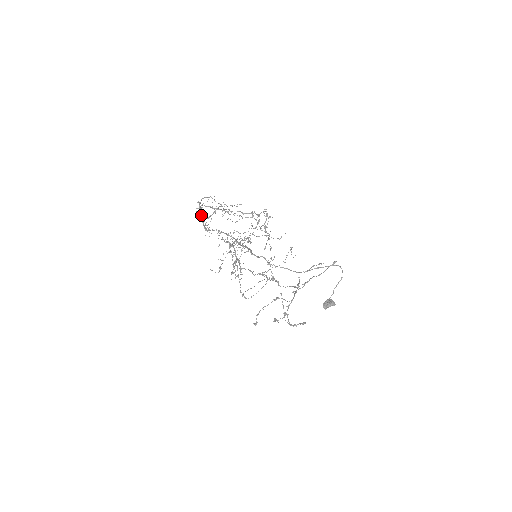
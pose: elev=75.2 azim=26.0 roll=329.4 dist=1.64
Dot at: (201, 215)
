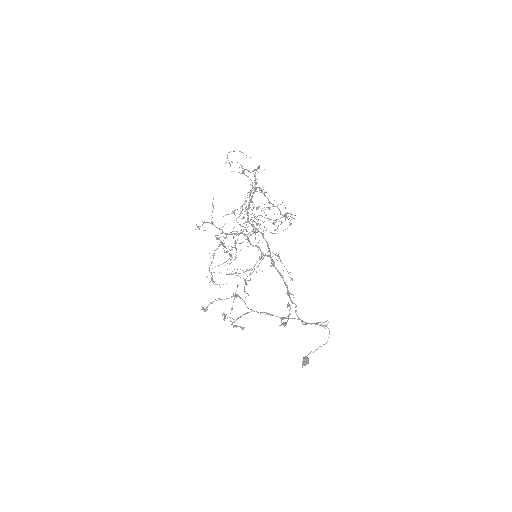
Dot at: occluded
